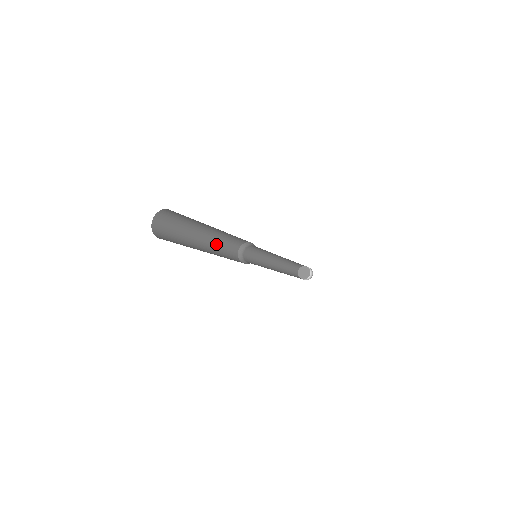
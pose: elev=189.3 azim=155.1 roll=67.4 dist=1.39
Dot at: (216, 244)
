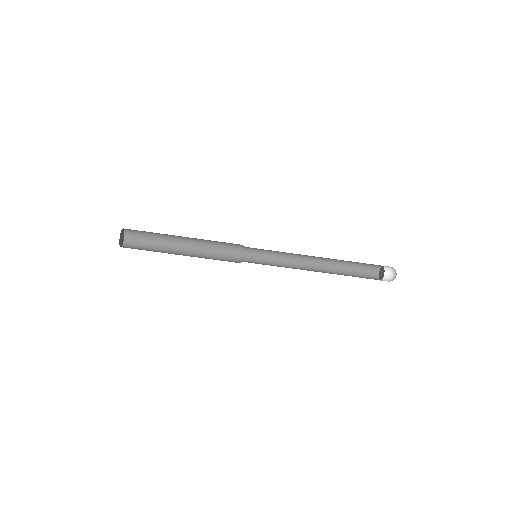
Dot at: (203, 249)
